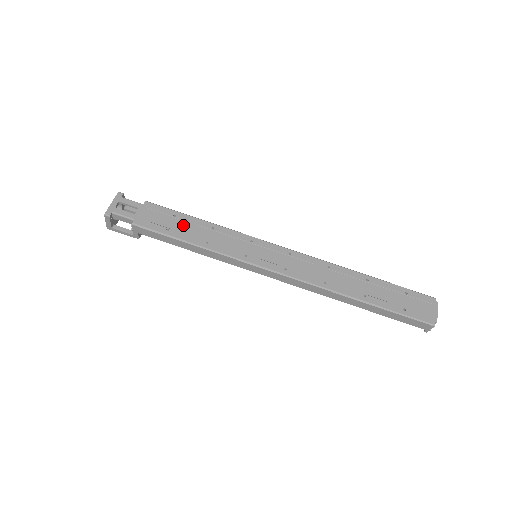
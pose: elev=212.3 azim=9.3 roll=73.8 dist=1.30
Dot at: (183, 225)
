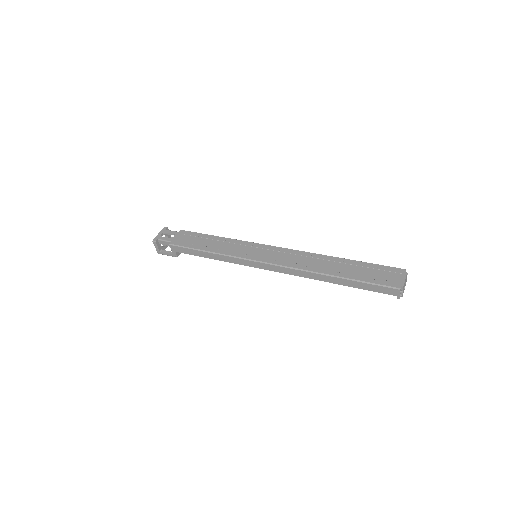
Dot at: (204, 241)
